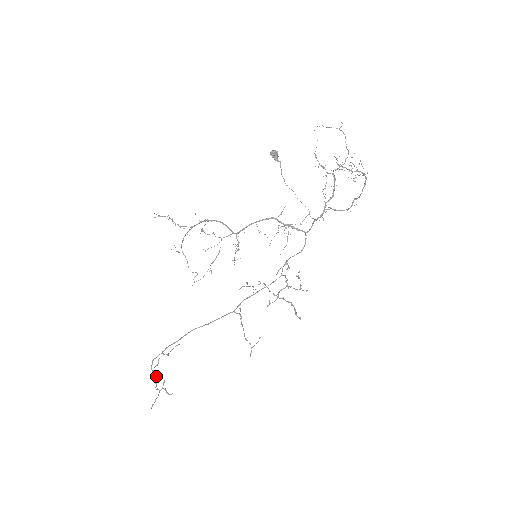
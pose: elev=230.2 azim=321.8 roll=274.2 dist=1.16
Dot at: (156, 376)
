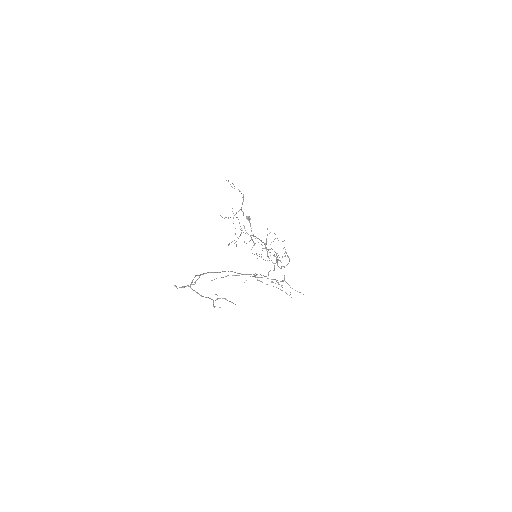
Dot at: occluded
